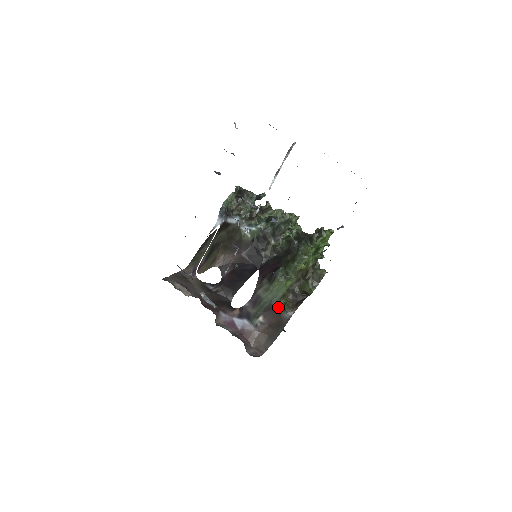
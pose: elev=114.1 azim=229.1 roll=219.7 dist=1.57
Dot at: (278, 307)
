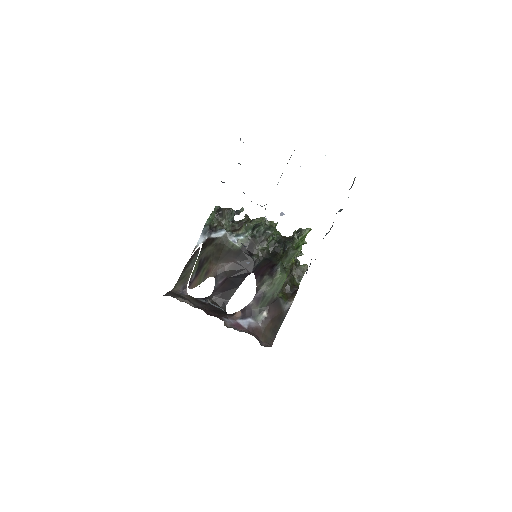
Dot at: (278, 300)
